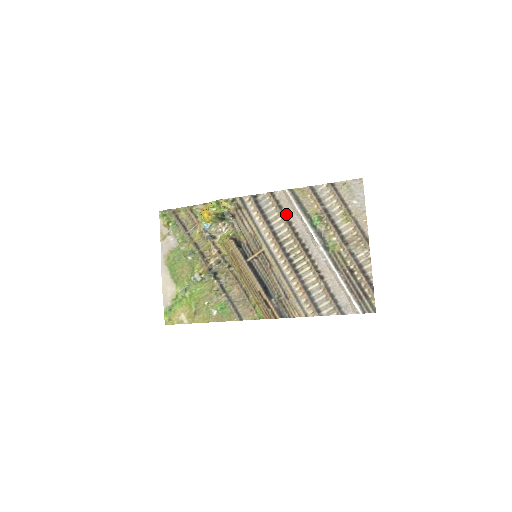
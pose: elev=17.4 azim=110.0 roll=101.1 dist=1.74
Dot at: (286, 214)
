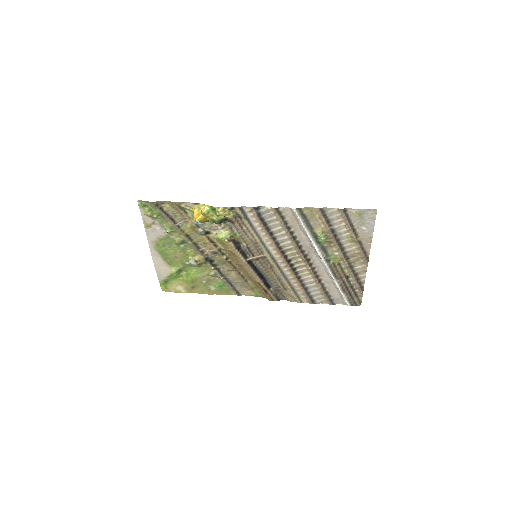
Dot at: (291, 229)
